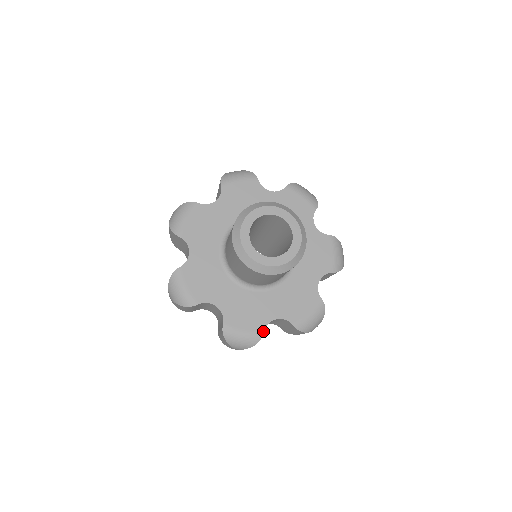
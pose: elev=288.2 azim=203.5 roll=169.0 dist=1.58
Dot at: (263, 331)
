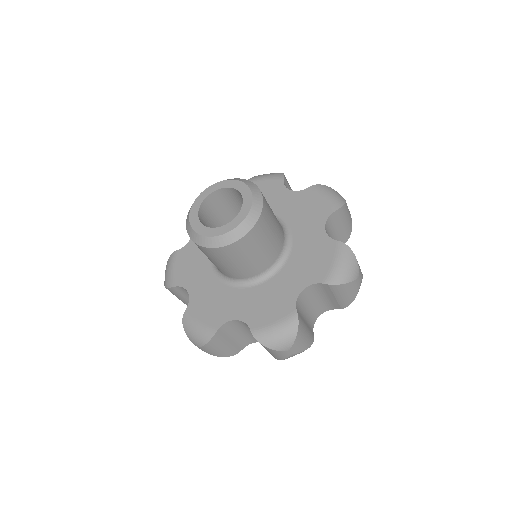
Dot at: (217, 328)
